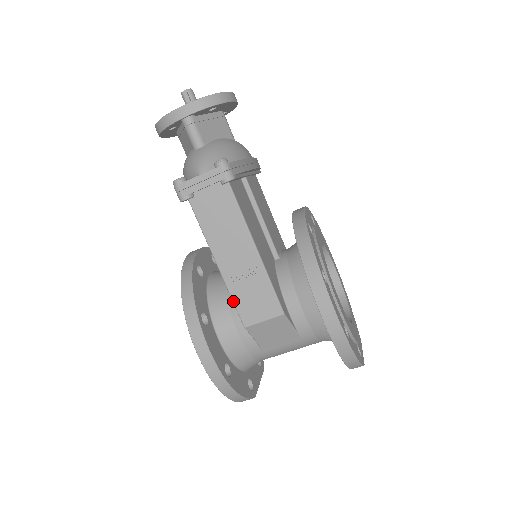
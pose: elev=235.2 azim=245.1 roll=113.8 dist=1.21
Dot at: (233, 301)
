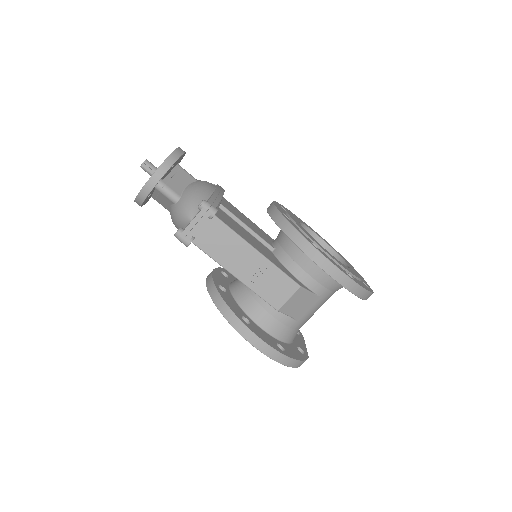
Dot at: (260, 297)
